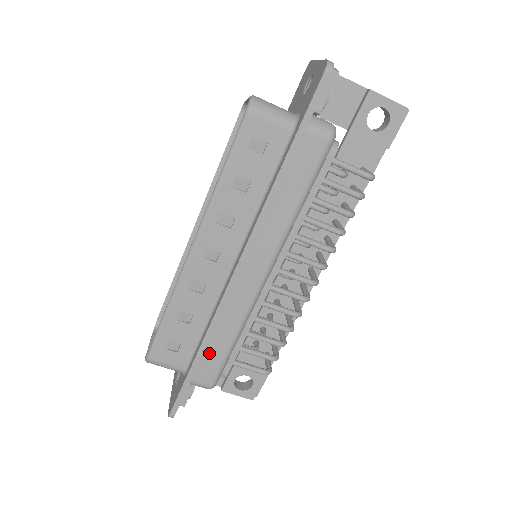
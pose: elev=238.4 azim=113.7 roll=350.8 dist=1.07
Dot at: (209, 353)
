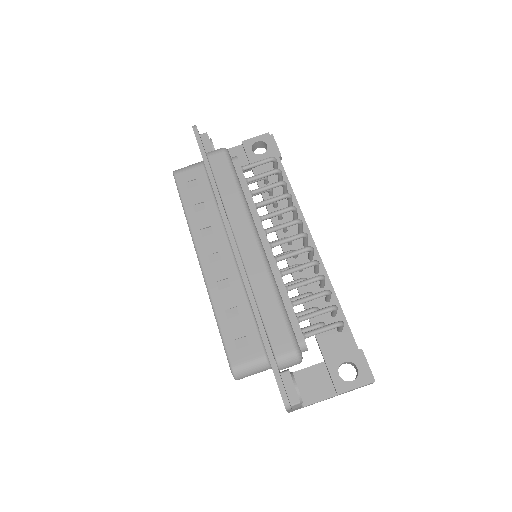
Dot at: (269, 323)
